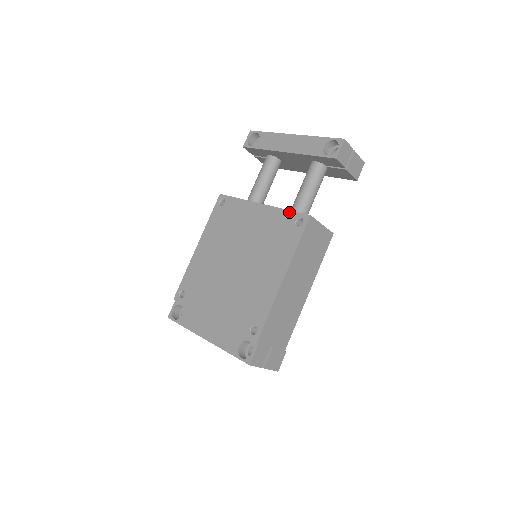
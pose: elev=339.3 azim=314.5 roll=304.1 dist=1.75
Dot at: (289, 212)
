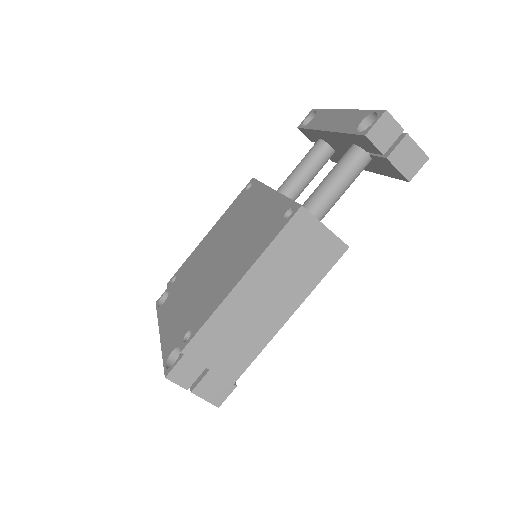
Dot at: (287, 200)
